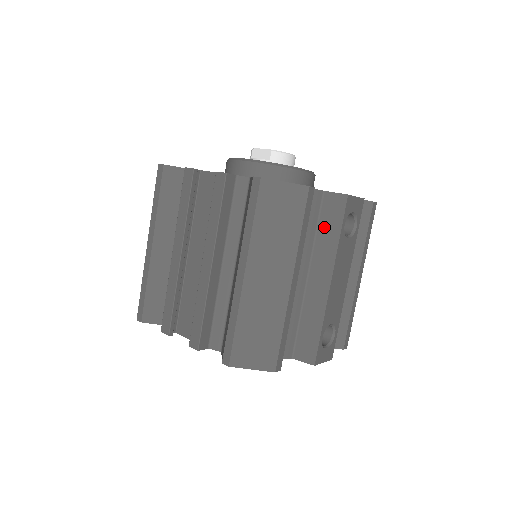
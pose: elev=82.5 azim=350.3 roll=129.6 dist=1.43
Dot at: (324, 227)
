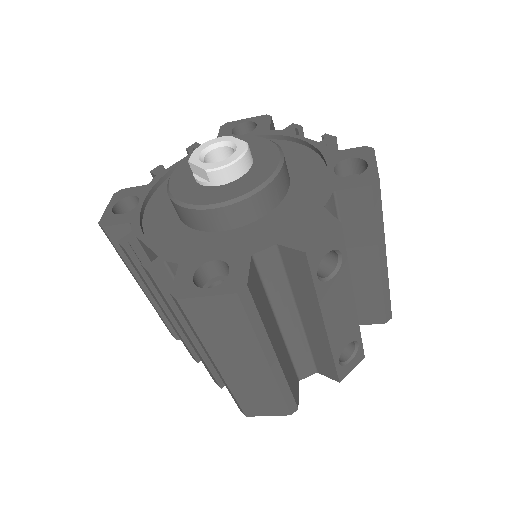
Dot at: (294, 280)
